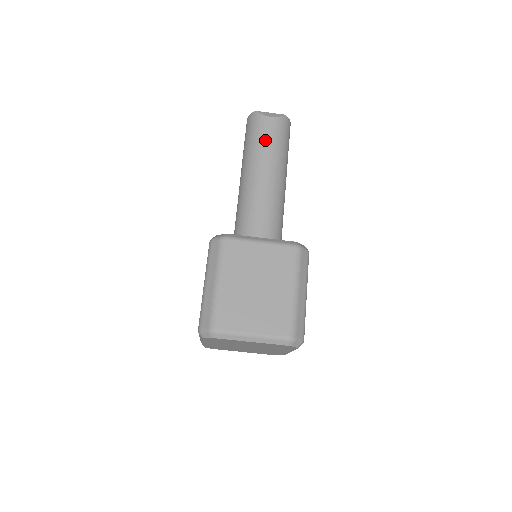
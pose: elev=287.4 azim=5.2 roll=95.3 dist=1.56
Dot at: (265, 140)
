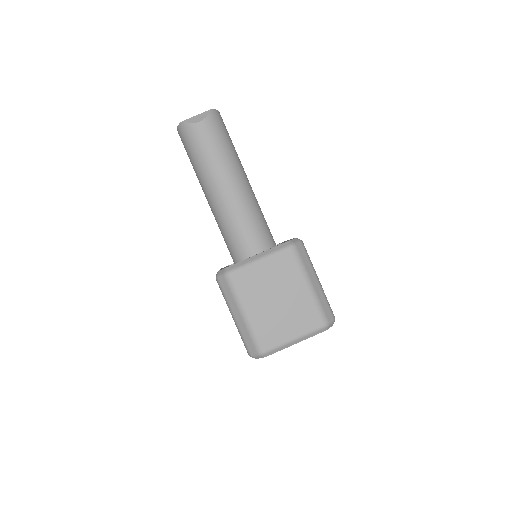
Dot at: (207, 149)
